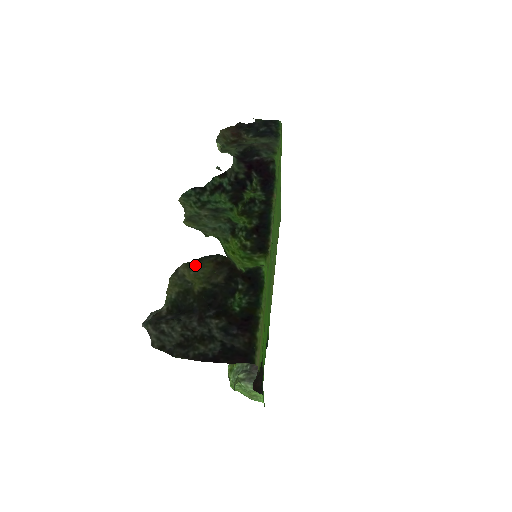
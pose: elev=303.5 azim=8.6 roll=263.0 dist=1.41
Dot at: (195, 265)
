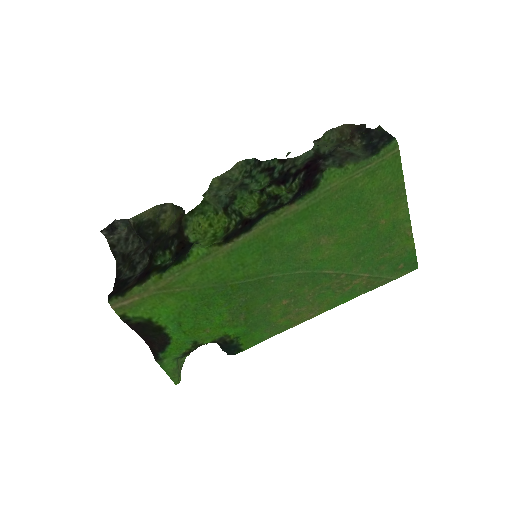
Dot at: (175, 209)
